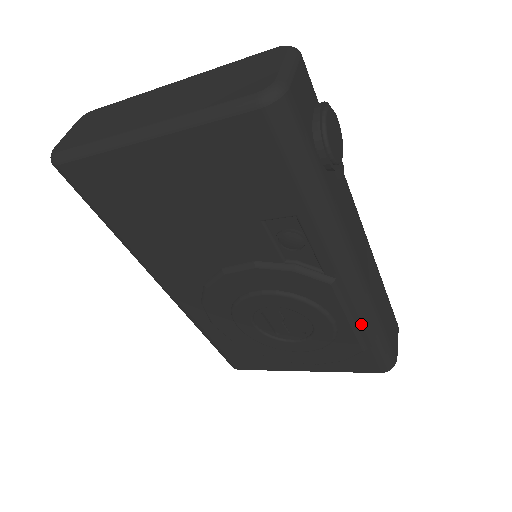
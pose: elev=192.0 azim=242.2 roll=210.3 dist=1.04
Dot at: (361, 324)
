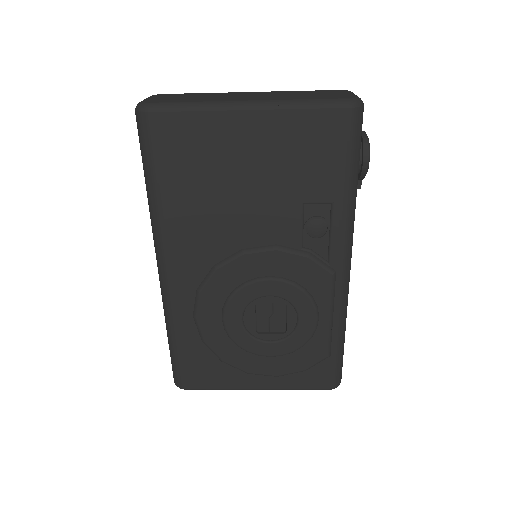
Dot at: (336, 325)
